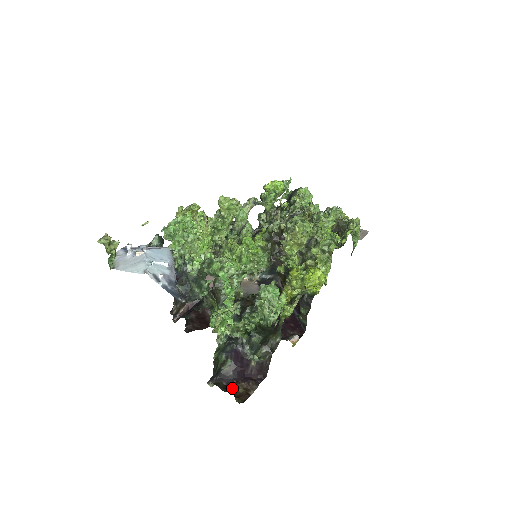
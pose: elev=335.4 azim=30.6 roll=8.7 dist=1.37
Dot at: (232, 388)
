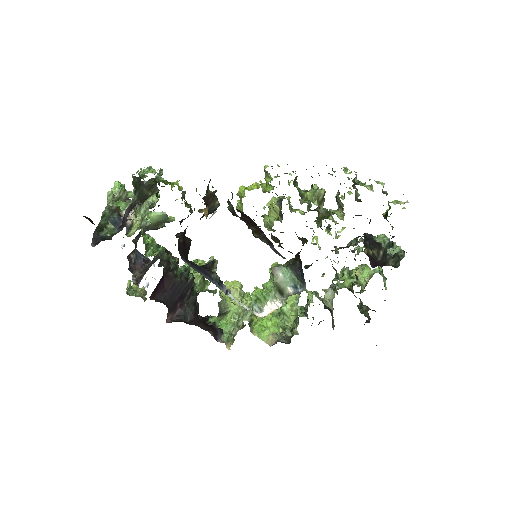
Dot at: occluded
